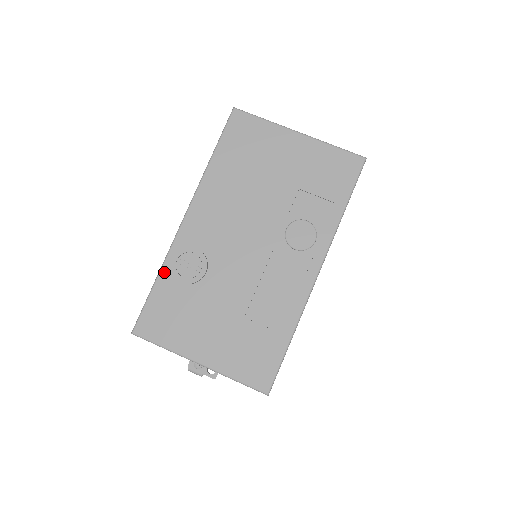
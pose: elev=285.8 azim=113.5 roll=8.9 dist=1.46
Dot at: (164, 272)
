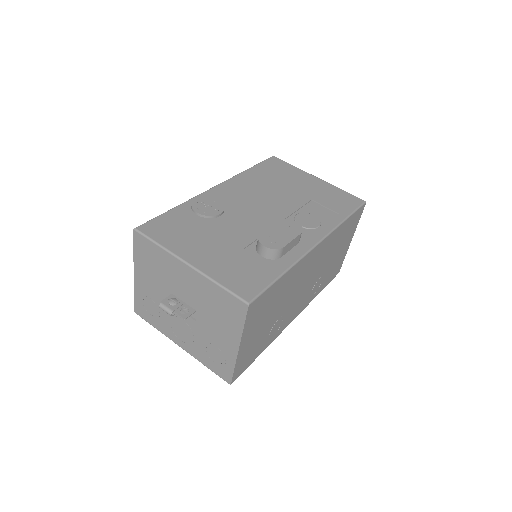
Dot at: (184, 205)
